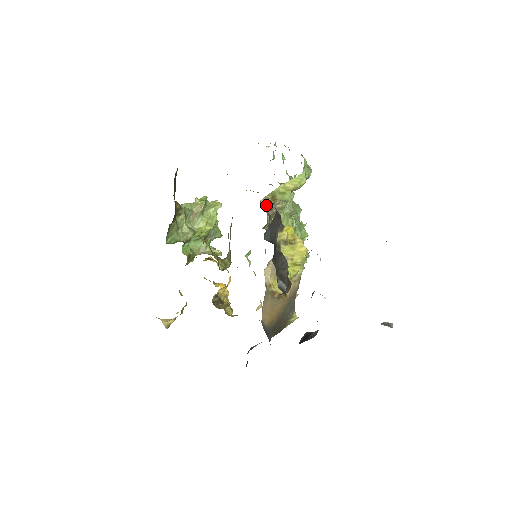
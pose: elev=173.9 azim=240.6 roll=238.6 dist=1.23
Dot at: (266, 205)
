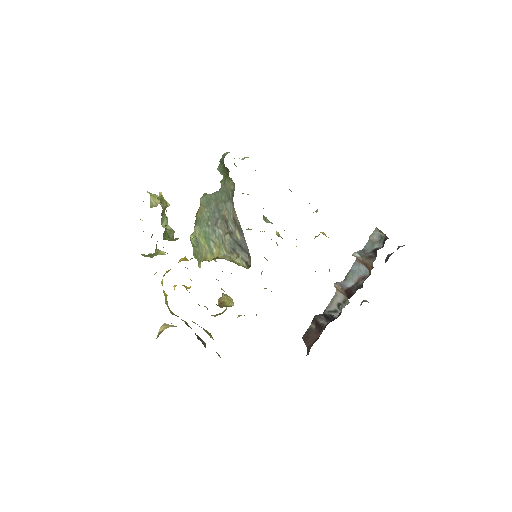
Dot at: occluded
